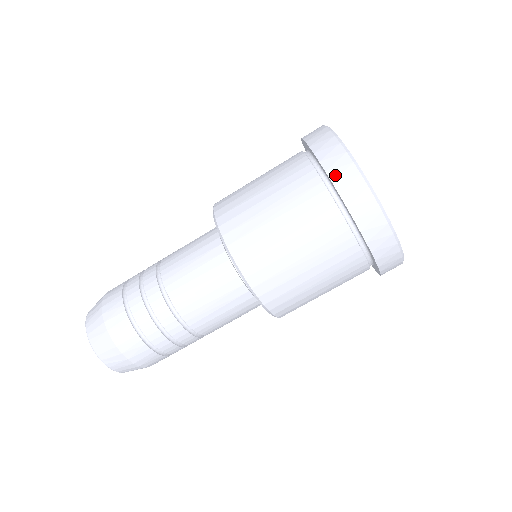
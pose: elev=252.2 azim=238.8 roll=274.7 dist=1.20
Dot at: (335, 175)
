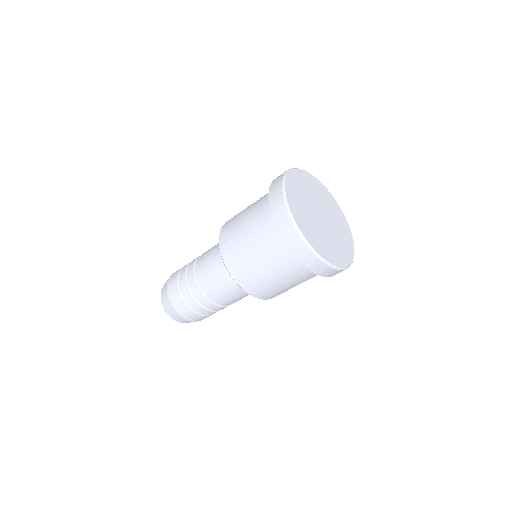
Dot at: (313, 269)
